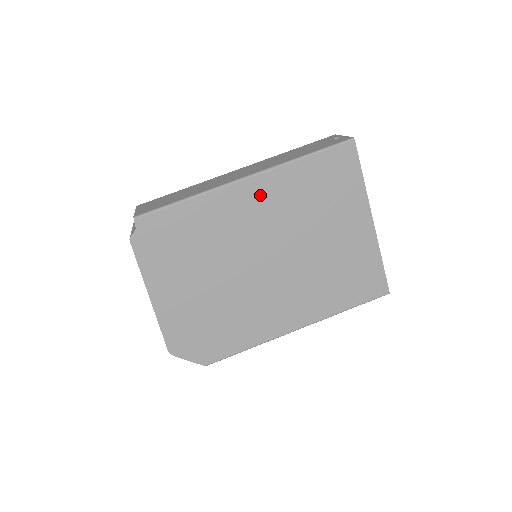
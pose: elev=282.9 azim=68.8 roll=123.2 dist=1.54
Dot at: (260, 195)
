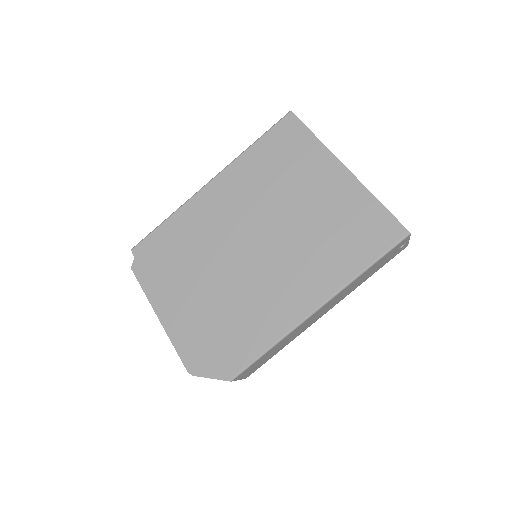
Dot at: (226, 190)
